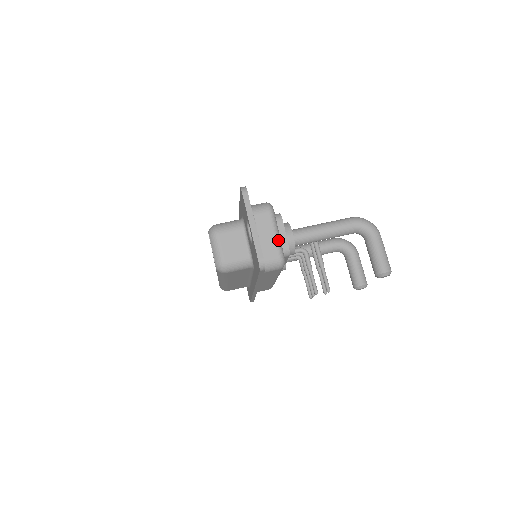
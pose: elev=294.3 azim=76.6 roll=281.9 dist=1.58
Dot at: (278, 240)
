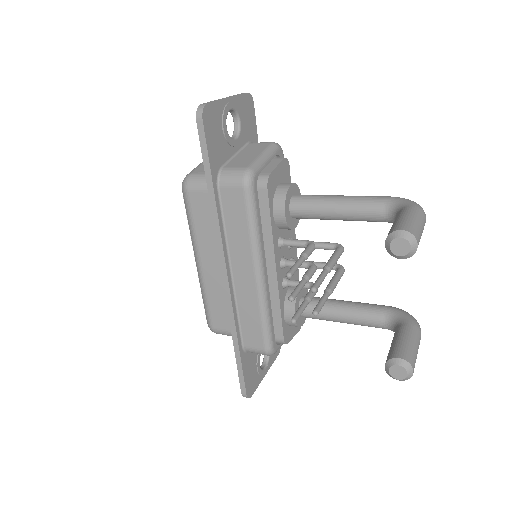
Dot at: (260, 159)
